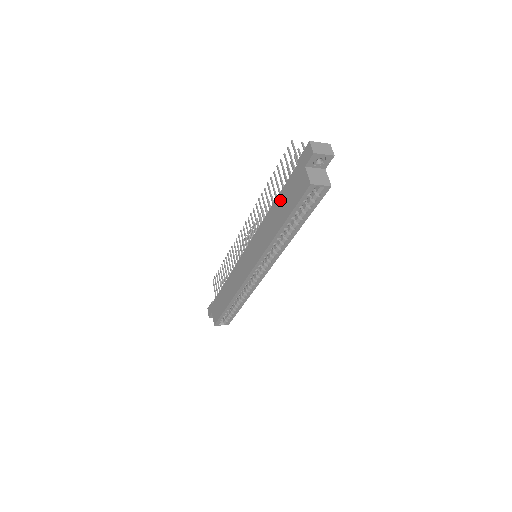
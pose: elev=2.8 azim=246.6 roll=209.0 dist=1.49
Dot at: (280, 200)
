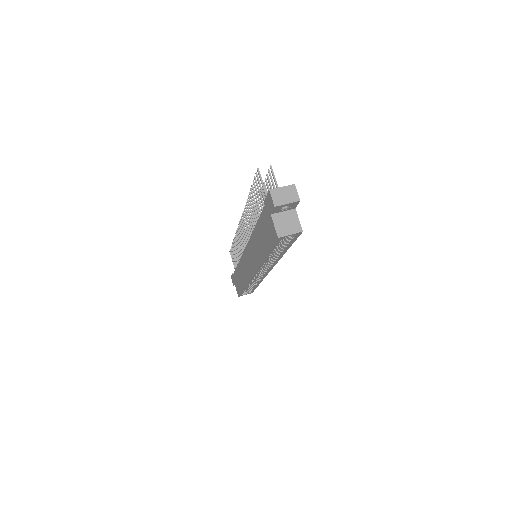
Dot at: (259, 229)
